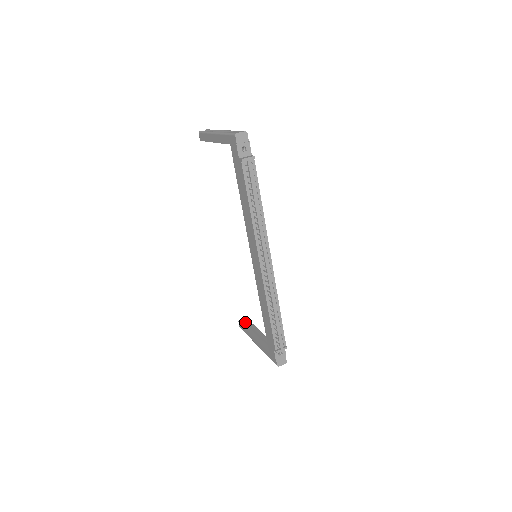
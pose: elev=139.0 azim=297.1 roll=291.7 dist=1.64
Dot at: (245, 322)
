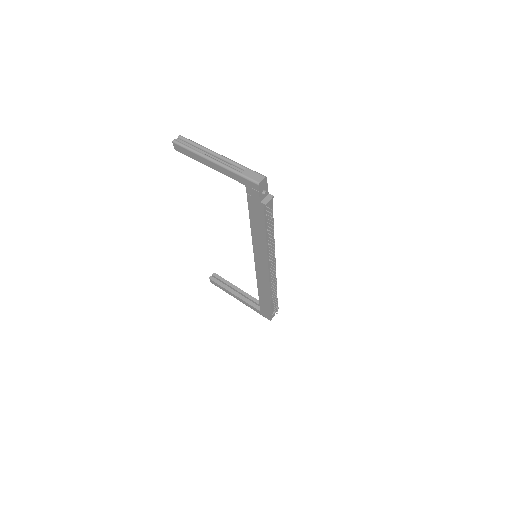
Dot at: (216, 278)
